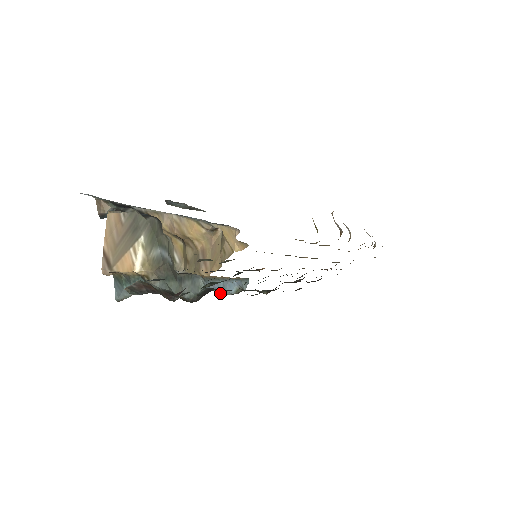
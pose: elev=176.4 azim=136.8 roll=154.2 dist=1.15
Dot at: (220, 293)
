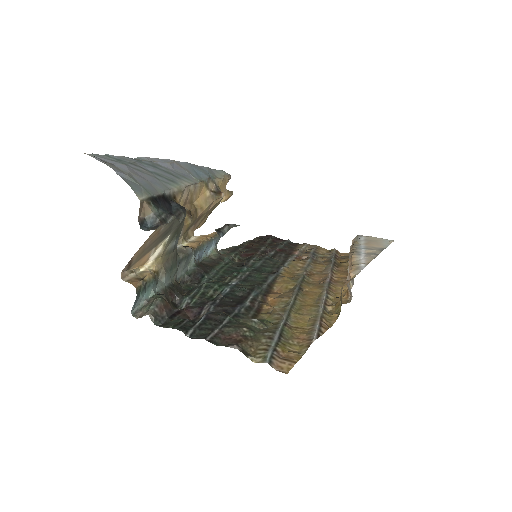
Dot at: (200, 258)
